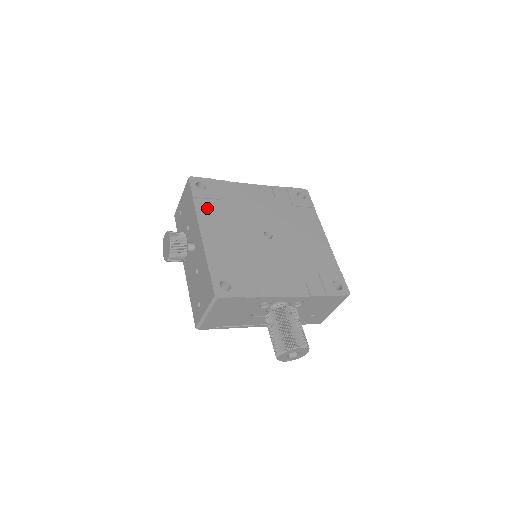
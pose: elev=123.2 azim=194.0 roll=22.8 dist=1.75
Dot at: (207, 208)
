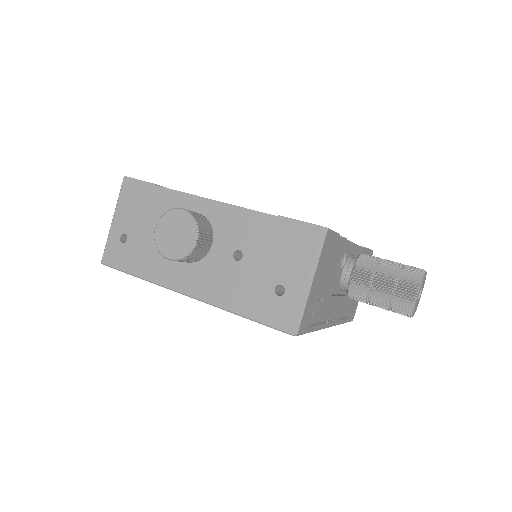
Dot at: occluded
